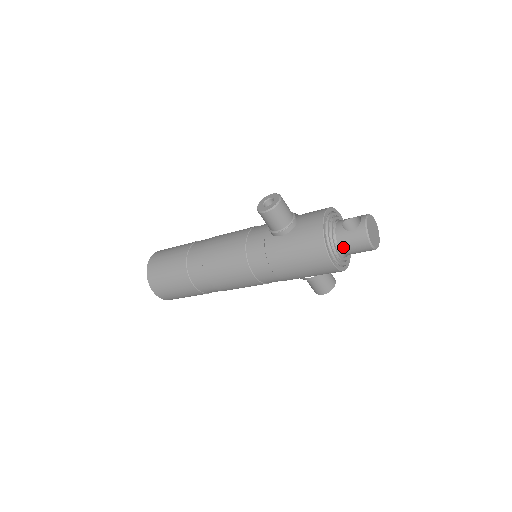
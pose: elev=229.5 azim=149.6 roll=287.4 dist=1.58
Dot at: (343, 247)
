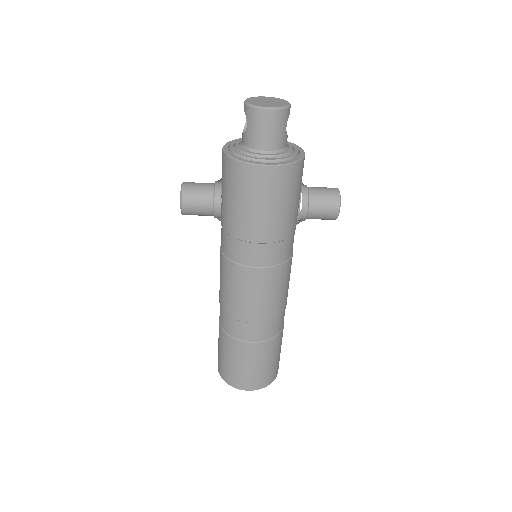
Dot at: (261, 145)
